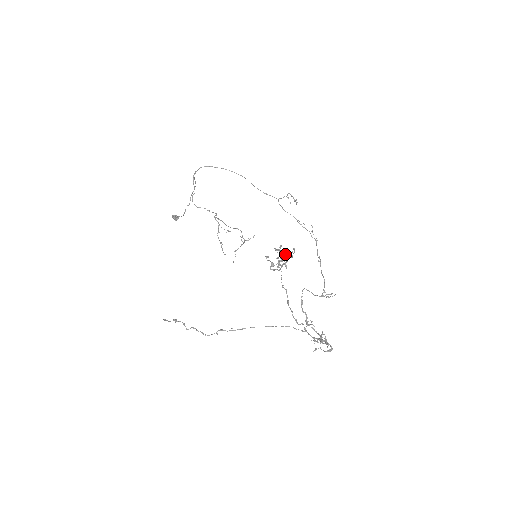
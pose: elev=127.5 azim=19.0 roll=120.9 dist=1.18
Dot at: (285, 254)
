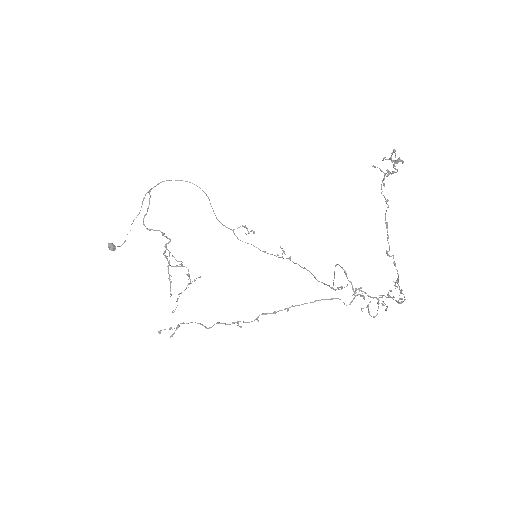
Dot at: occluded
